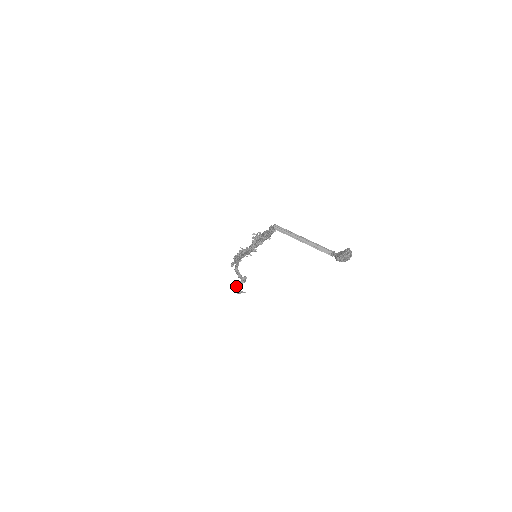
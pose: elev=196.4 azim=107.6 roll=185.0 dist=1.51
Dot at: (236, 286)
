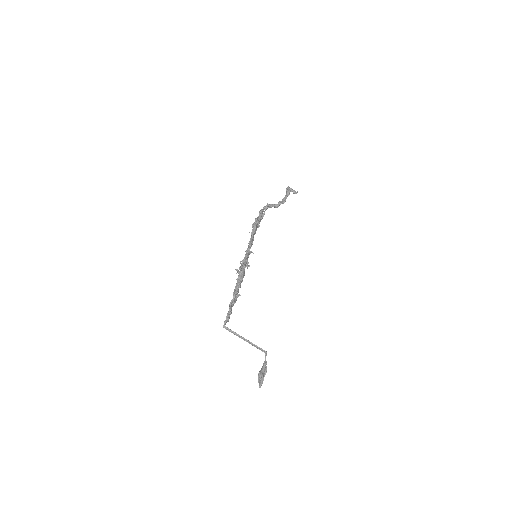
Dot at: (286, 190)
